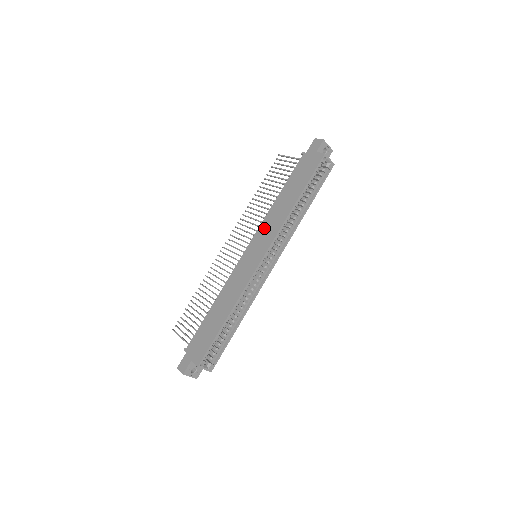
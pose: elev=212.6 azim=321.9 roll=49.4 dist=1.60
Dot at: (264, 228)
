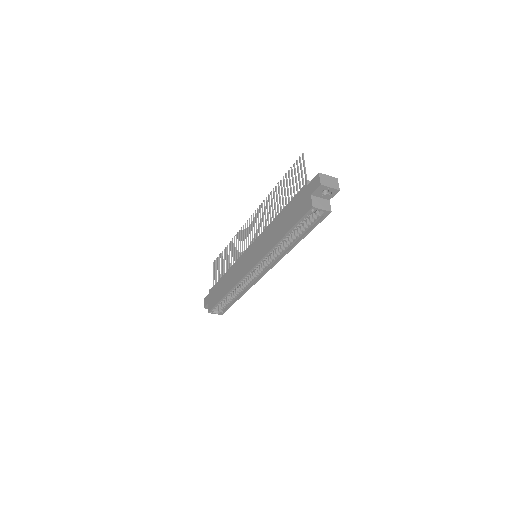
Dot at: (260, 241)
